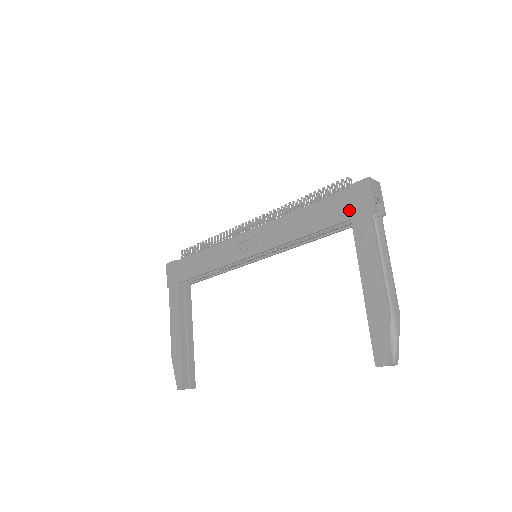
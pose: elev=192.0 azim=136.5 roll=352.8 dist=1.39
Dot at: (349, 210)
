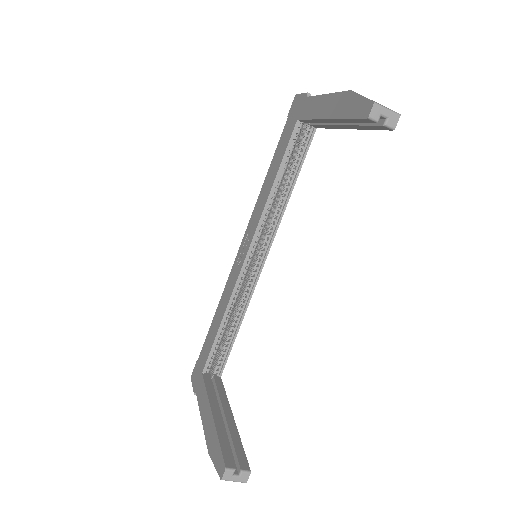
Dot at: (293, 120)
